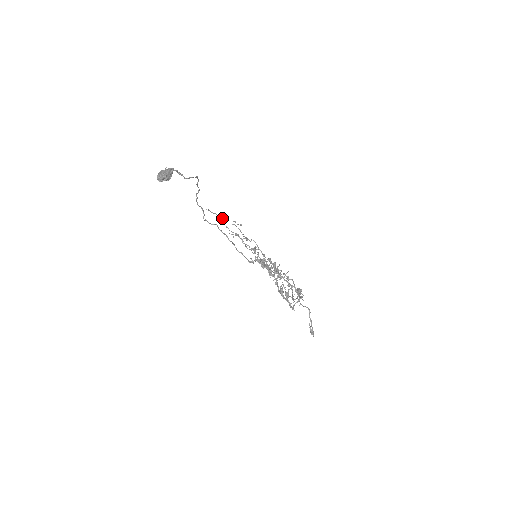
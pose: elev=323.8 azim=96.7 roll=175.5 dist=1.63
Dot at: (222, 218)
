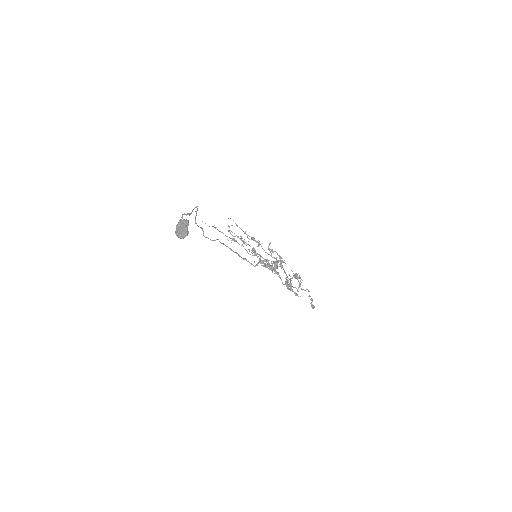
Dot at: occluded
